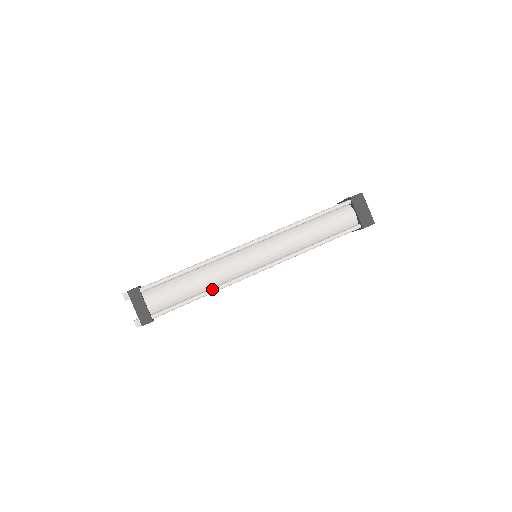
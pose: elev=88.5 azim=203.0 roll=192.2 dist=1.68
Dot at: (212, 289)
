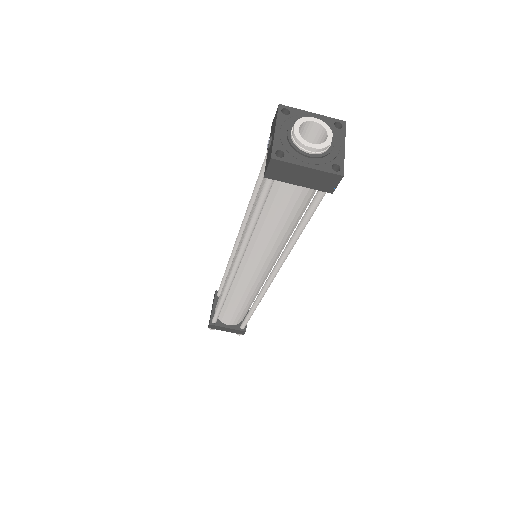
Dot at: (254, 306)
